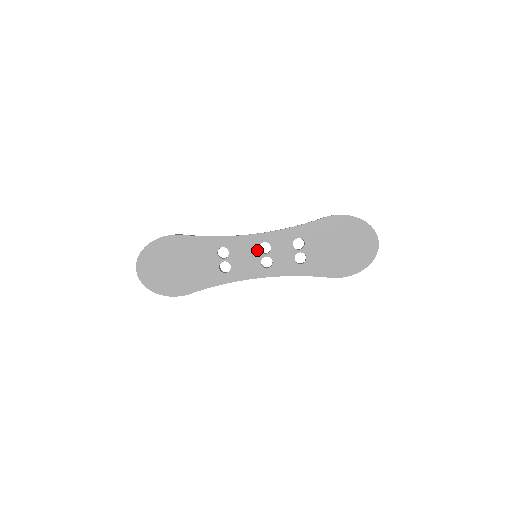
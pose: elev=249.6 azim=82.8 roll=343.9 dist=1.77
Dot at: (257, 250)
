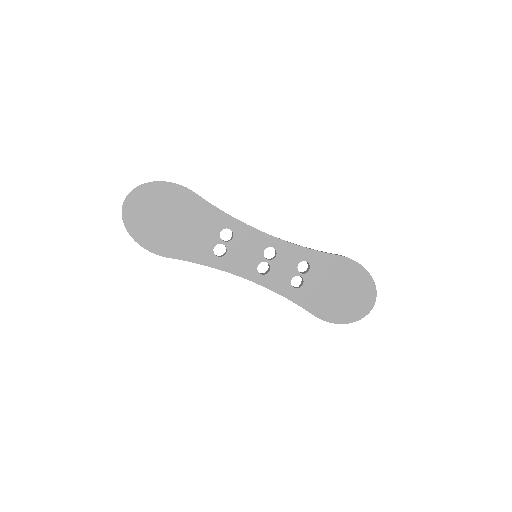
Dot at: (261, 251)
